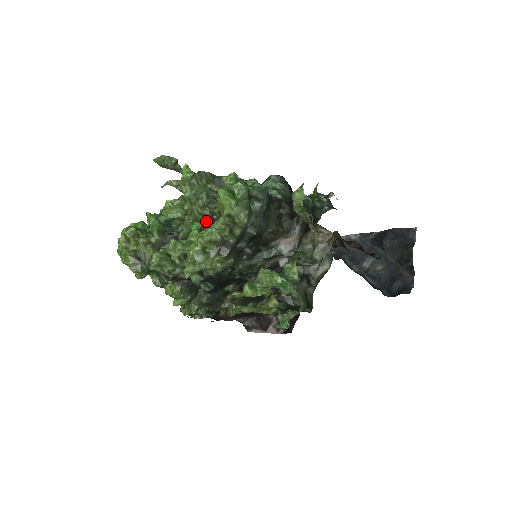
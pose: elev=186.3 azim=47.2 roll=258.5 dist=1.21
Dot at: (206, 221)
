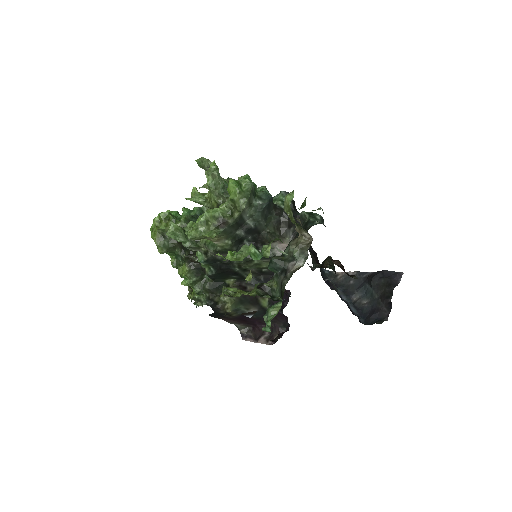
Dot at: occluded
